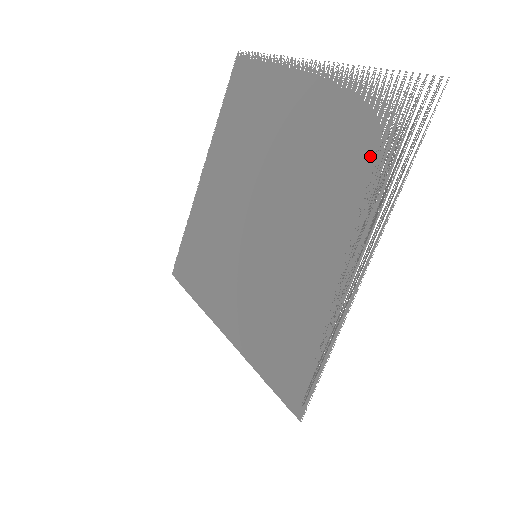
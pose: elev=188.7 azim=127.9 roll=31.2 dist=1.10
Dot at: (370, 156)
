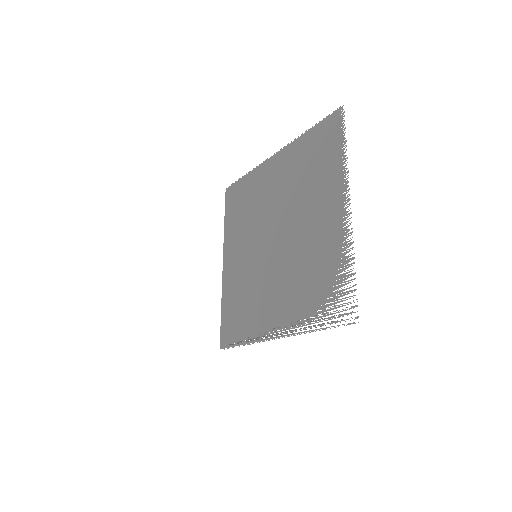
Dot at: (316, 299)
